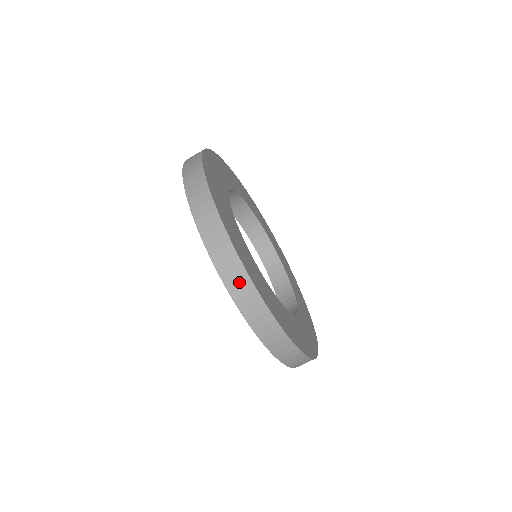
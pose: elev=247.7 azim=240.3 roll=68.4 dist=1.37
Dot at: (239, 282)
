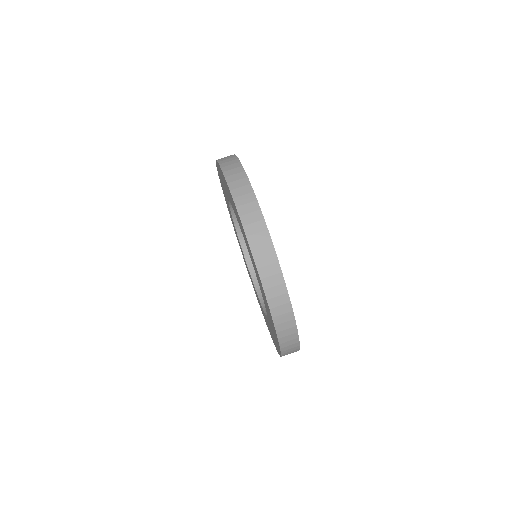
Dot at: (265, 253)
